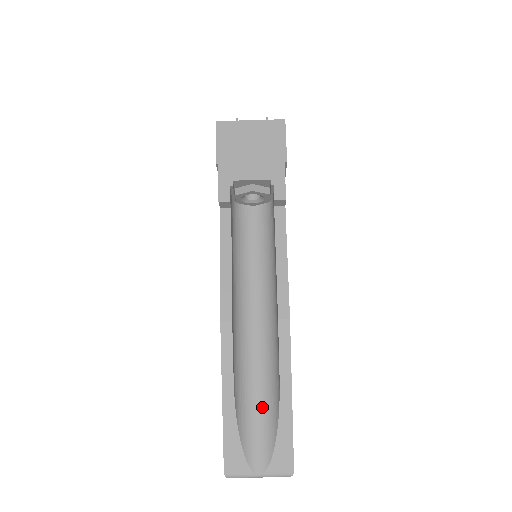
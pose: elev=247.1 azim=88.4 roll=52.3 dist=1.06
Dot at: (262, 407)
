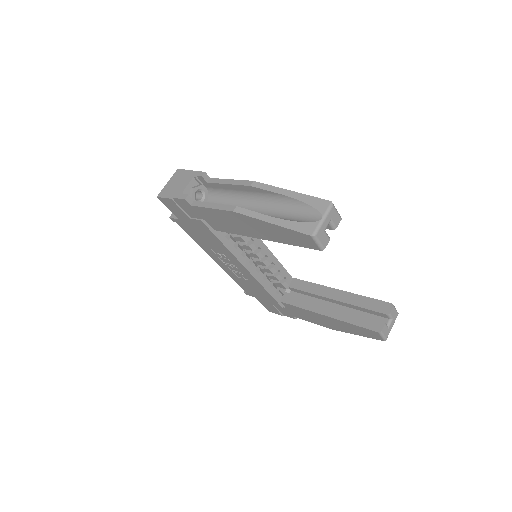
Dot at: (292, 212)
